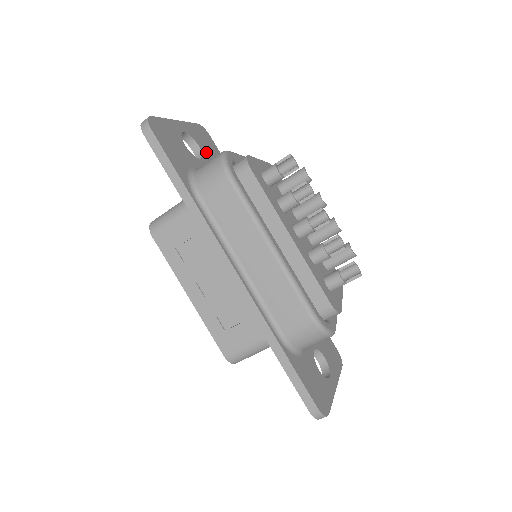
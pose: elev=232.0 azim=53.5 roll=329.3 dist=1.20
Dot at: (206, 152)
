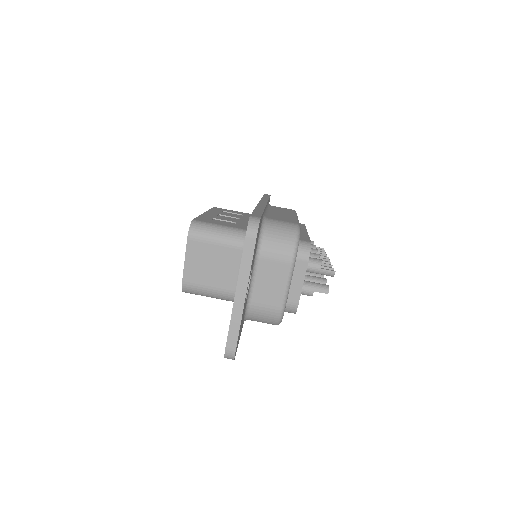
Dot at: occluded
